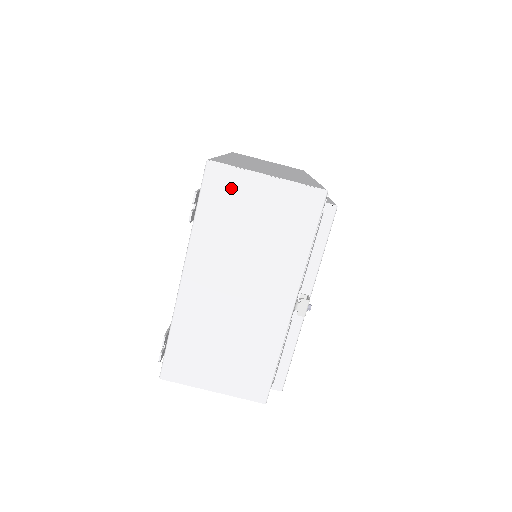
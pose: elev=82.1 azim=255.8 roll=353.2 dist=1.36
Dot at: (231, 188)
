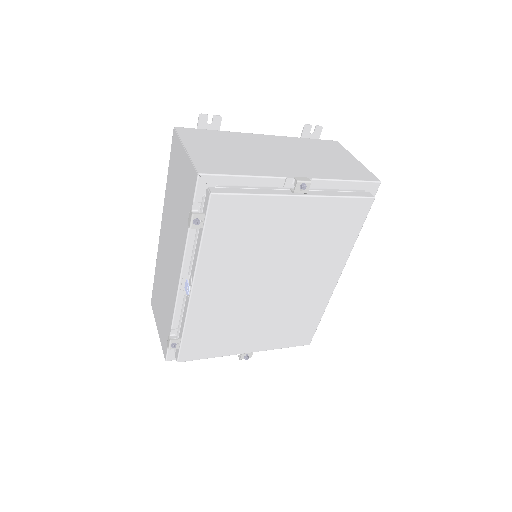
Dot at: (334, 148)
